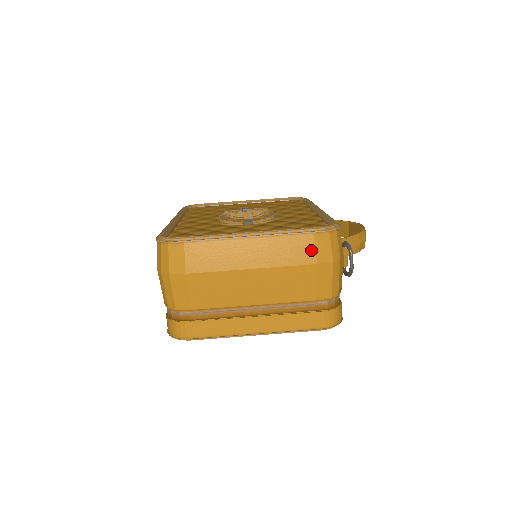
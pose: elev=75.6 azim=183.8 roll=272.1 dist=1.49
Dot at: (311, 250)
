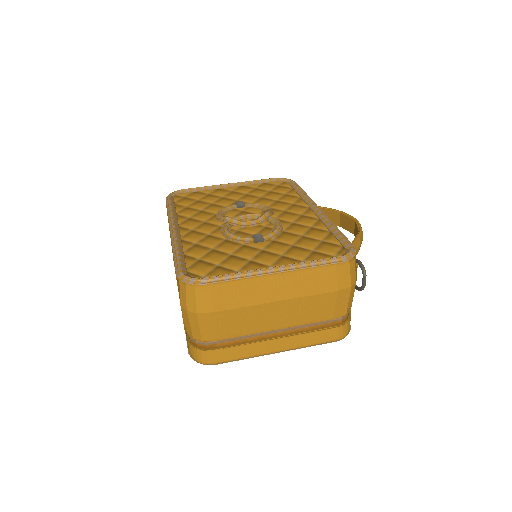
Dot at: (333, 279)
